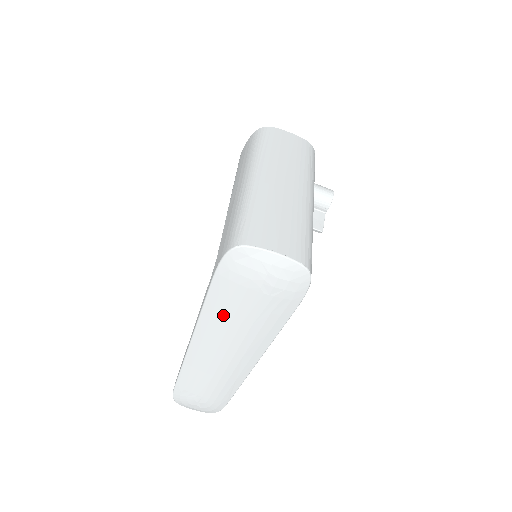
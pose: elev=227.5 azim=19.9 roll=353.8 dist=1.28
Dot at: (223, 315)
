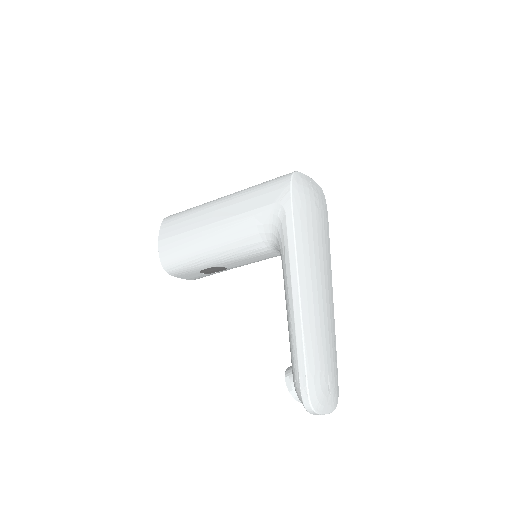
Dot at: (308, 239)
